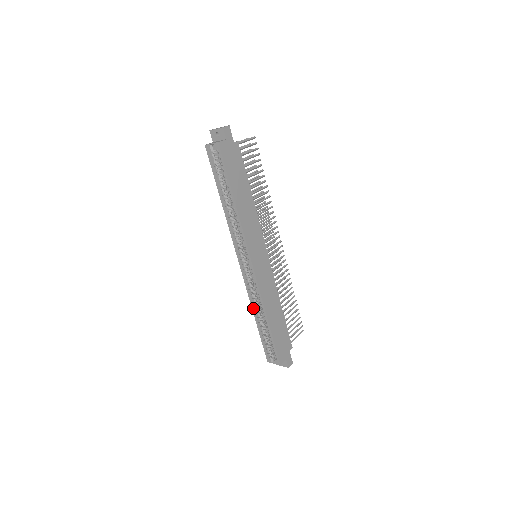
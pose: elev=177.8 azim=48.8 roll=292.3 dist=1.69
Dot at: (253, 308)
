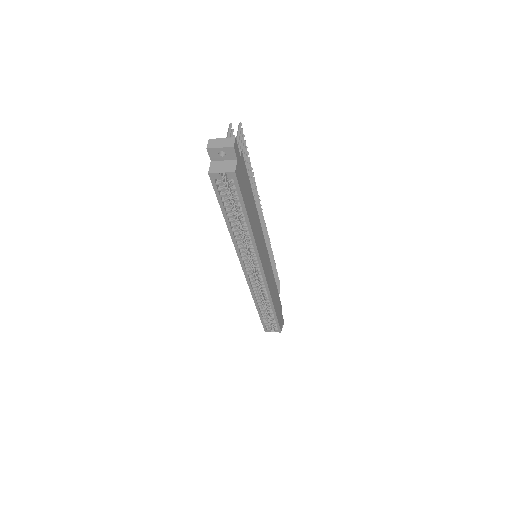
Dot at: (256, 302)
